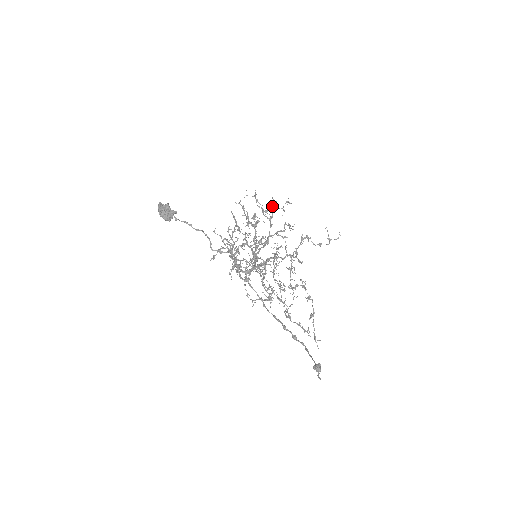
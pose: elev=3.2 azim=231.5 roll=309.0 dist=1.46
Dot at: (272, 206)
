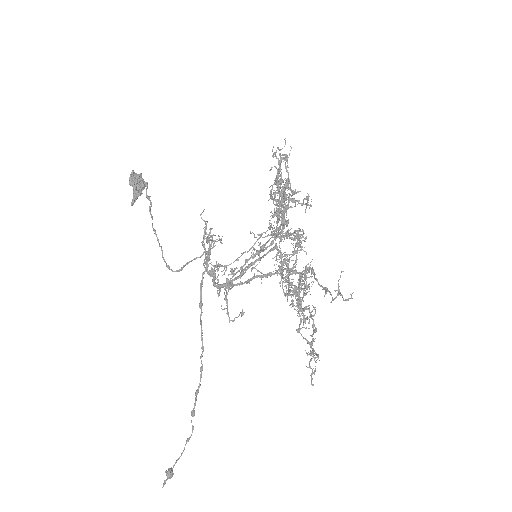
Dot at: occluded
